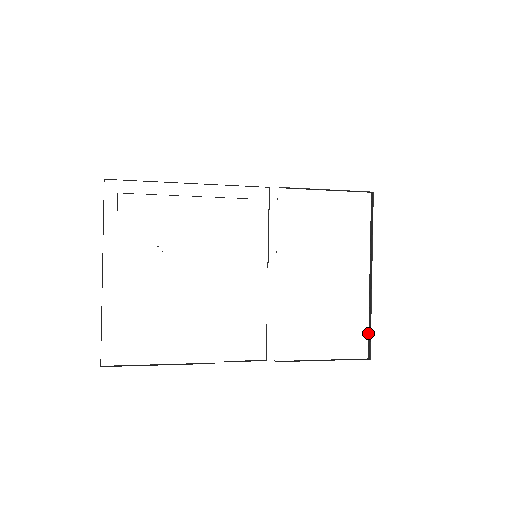
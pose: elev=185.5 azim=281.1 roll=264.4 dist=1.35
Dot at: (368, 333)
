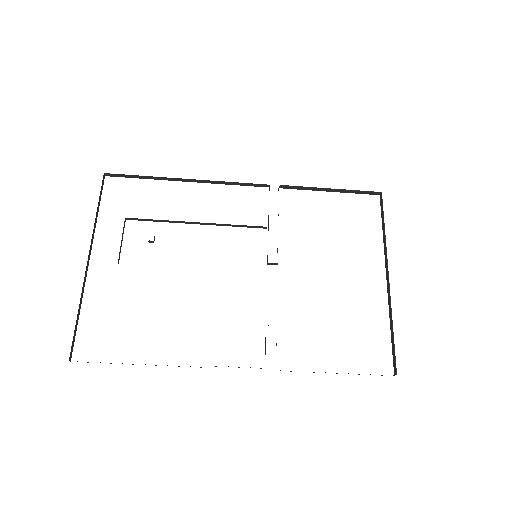
Dot at: occluded
